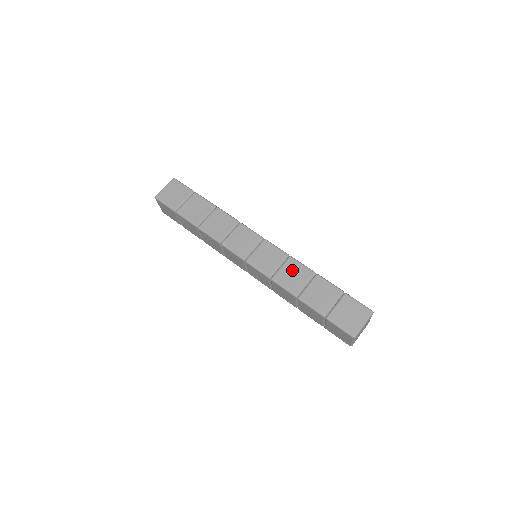
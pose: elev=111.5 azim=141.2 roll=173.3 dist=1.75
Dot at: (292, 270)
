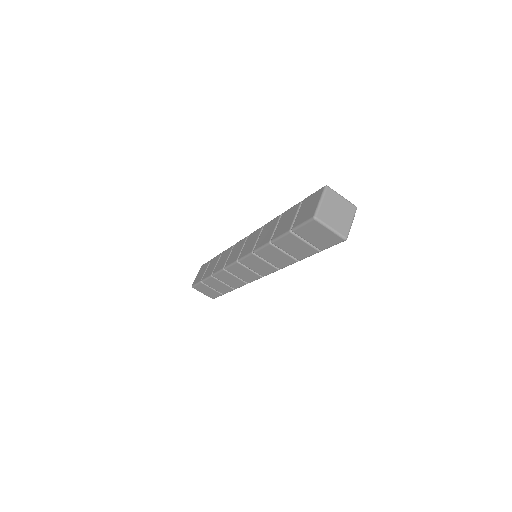
Dot at: (265, 231)
